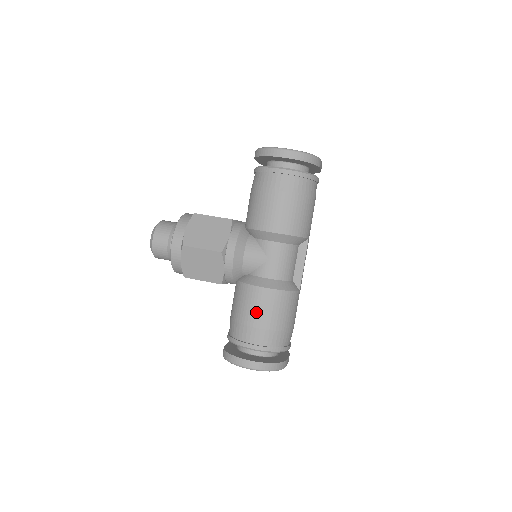
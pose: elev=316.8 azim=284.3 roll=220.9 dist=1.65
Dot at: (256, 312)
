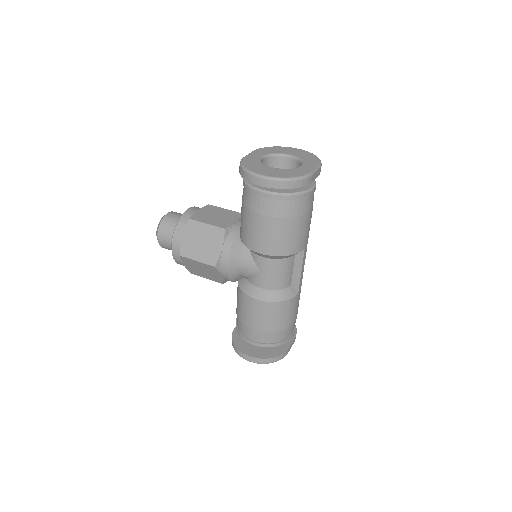
Dot at: (253, 318)
